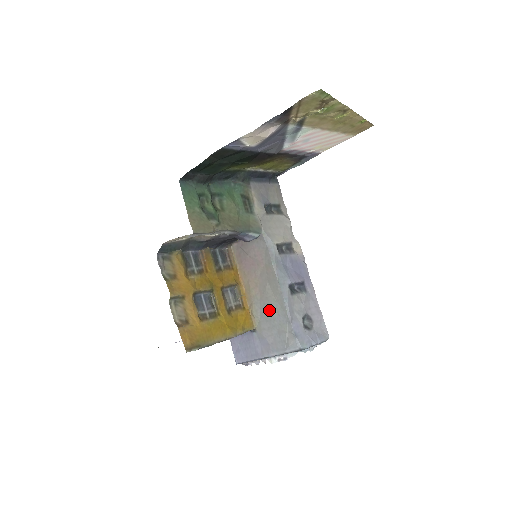
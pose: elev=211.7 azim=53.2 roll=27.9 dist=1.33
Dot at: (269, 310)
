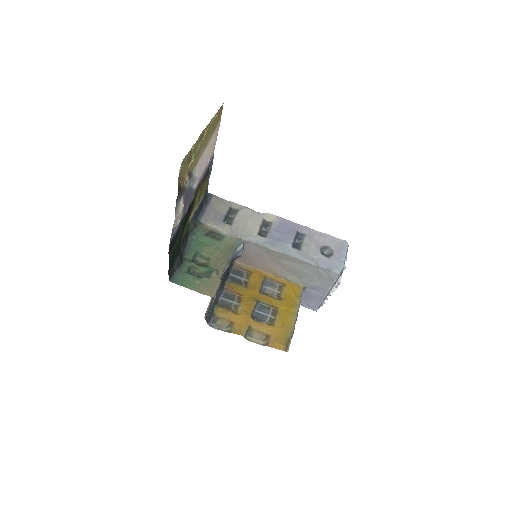
Dot at: (299, 271)
